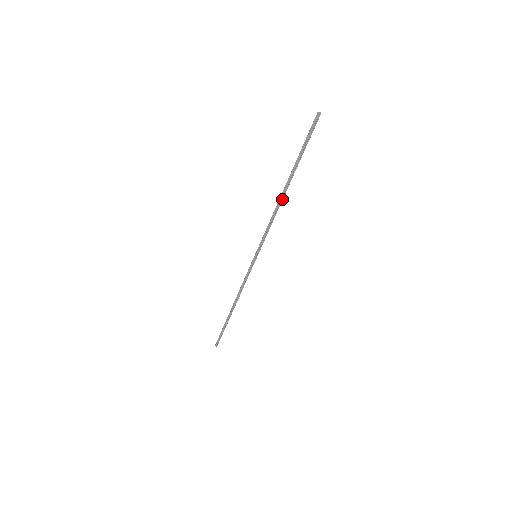
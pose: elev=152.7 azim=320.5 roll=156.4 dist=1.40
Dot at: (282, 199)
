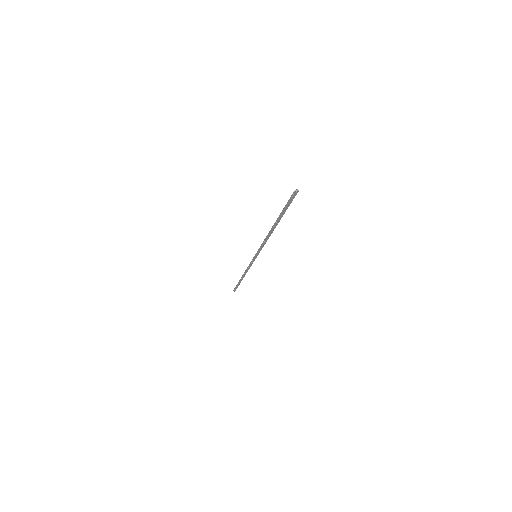
Dot at: (272, 232)
